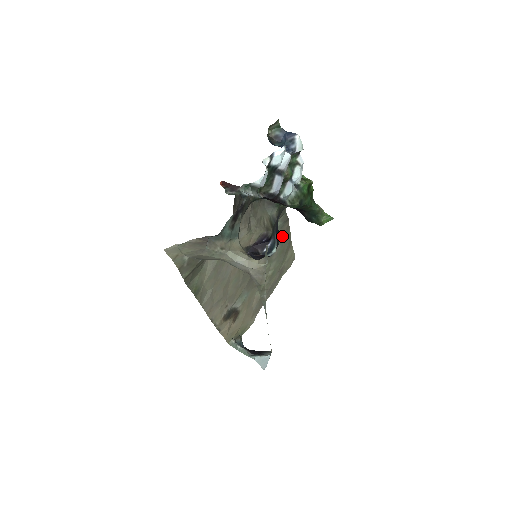
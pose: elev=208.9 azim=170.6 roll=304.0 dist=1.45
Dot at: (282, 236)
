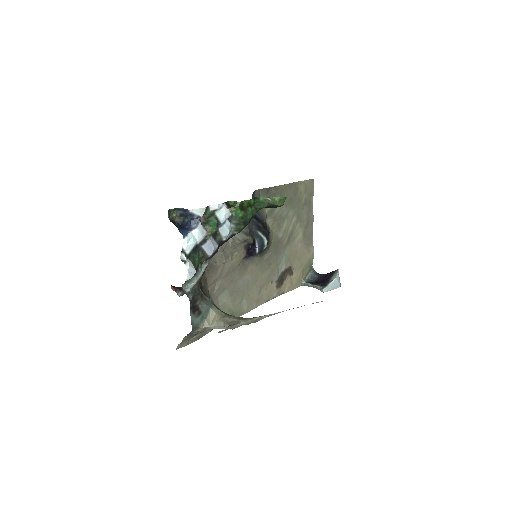
Dot at: occluded
